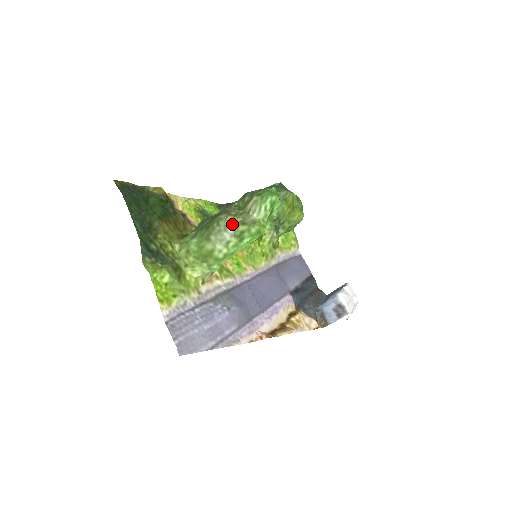
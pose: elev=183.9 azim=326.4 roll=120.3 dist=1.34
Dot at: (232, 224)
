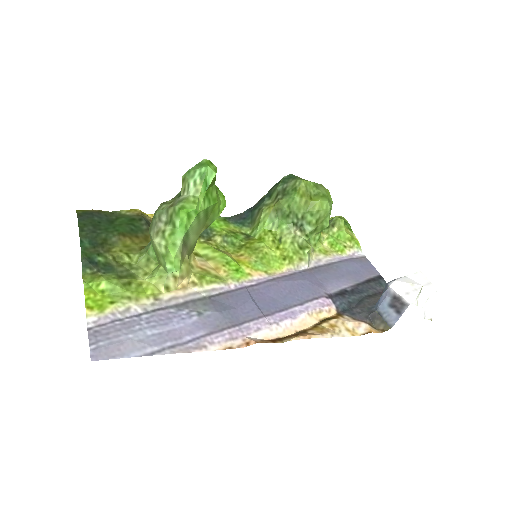
Dot at: (164, 211)
